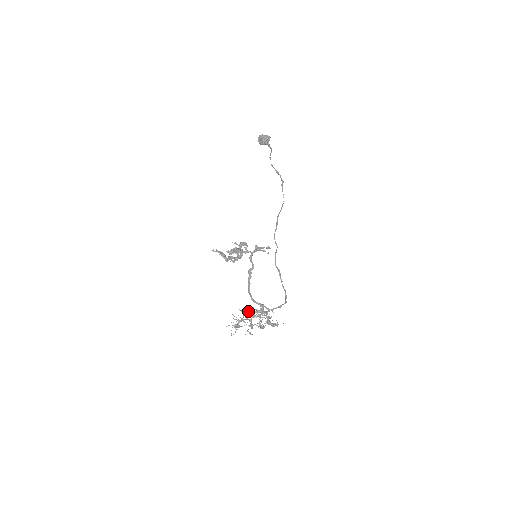
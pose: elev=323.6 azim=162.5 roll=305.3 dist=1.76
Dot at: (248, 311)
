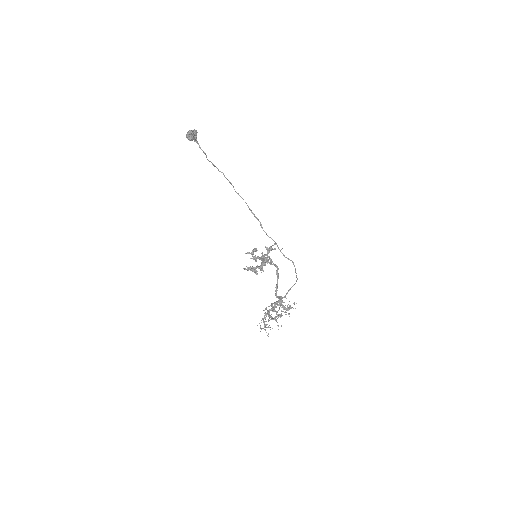
Dot at: (274, 308)
